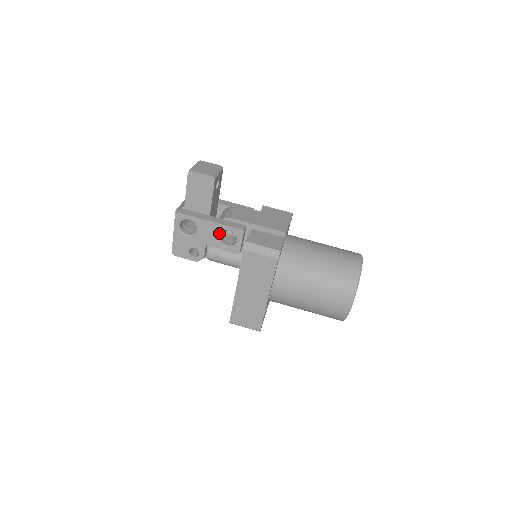
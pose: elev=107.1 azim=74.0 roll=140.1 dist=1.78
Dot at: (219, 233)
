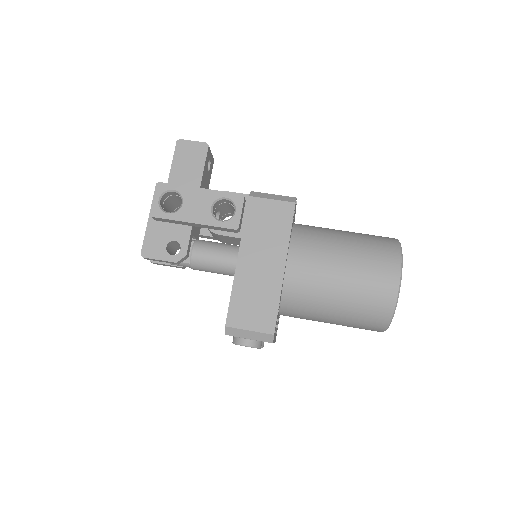
Dot at: (212, 203)
